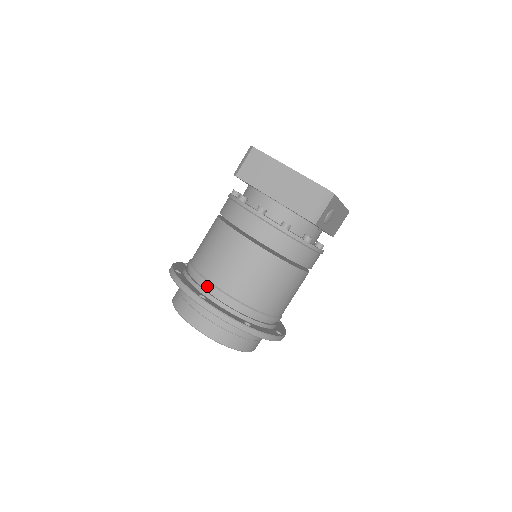
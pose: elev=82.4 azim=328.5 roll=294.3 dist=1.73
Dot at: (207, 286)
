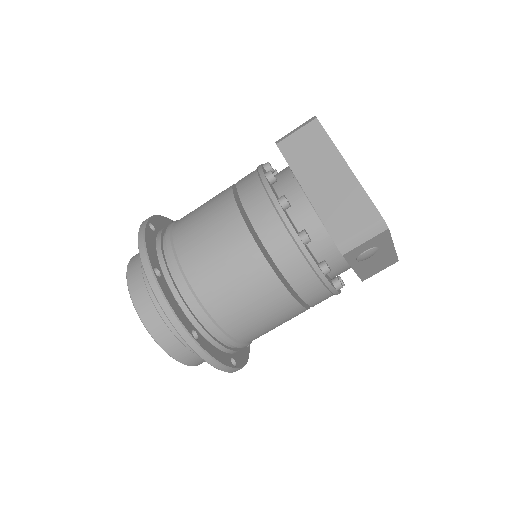
Dot at: (171, 262)
